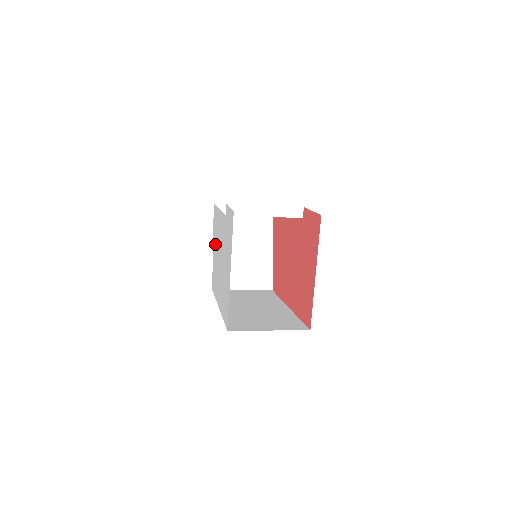
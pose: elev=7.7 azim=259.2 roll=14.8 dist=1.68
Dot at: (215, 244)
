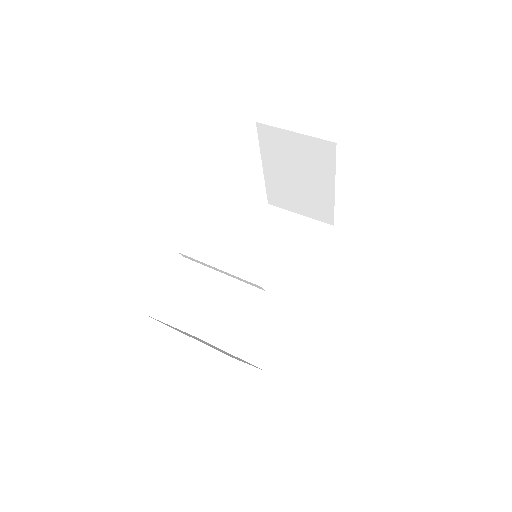
Dot at: occluded
